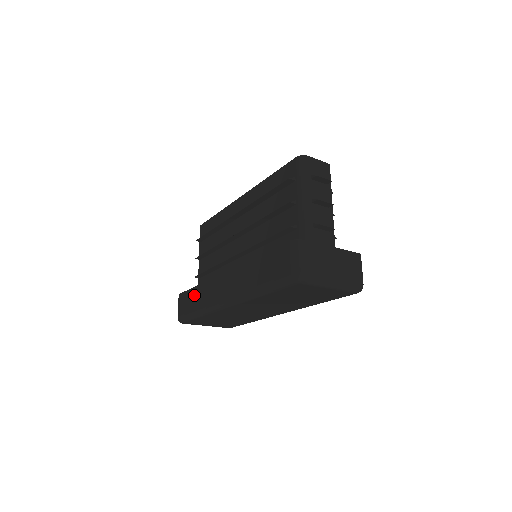
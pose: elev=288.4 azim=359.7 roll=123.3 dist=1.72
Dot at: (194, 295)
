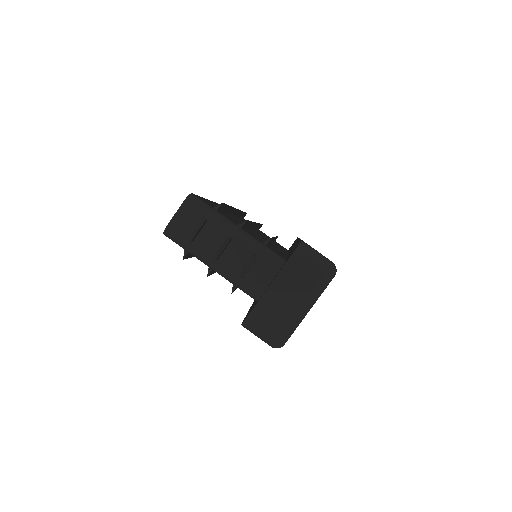
Dot at: occluded
